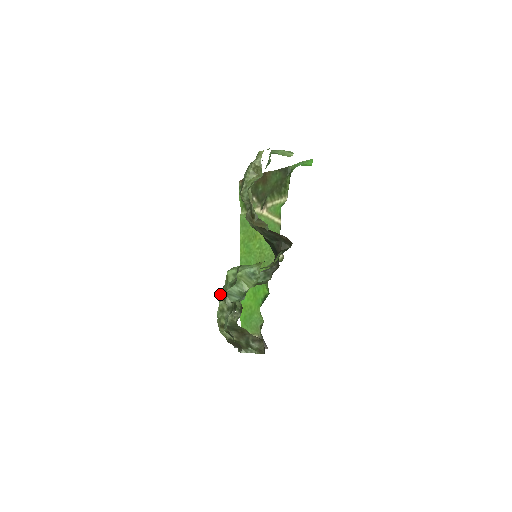
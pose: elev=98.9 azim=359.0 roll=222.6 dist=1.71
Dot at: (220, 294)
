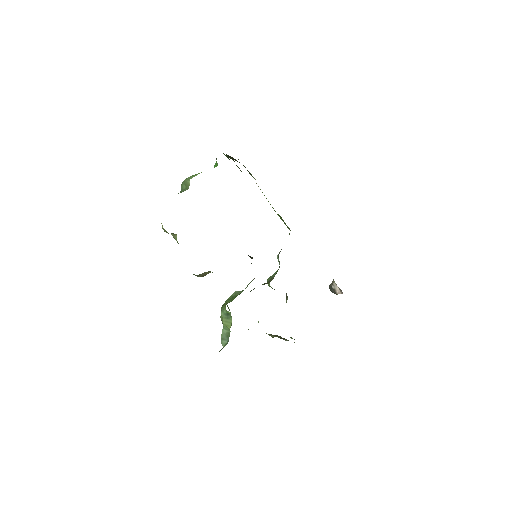
Dot at: occluded
